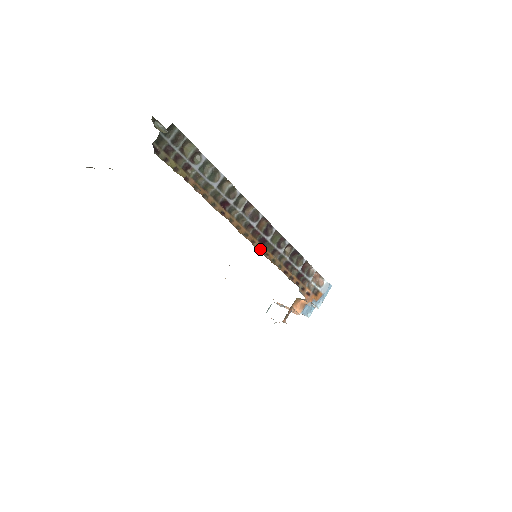
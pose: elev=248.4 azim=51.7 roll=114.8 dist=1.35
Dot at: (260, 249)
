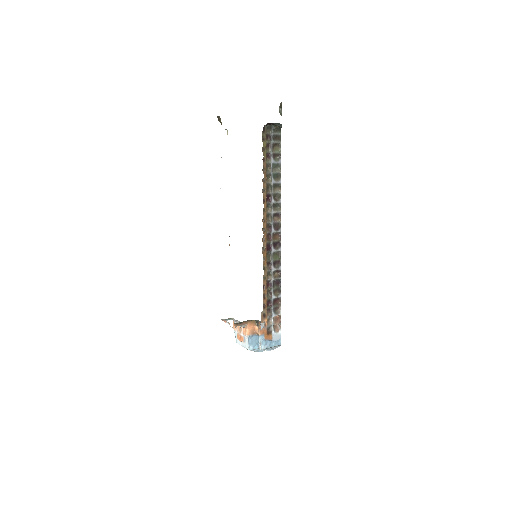
Dot at: (264, 250)
